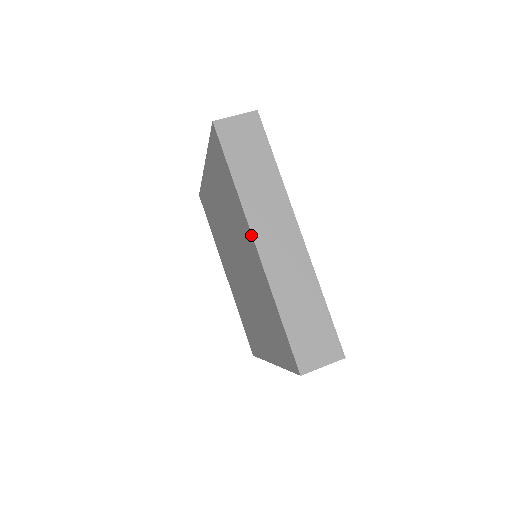
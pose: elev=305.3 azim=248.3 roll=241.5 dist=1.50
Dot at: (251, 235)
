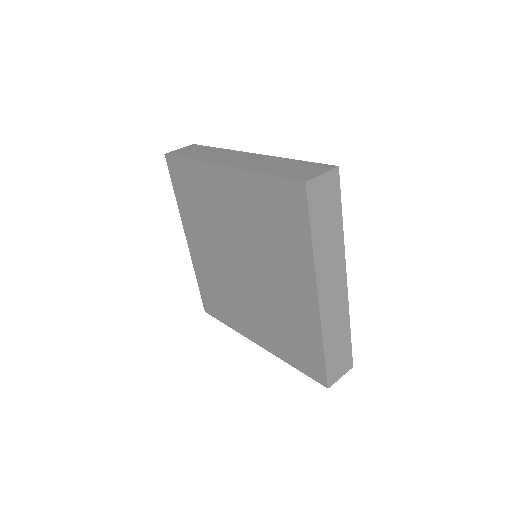
Dot at: (216, 166)
